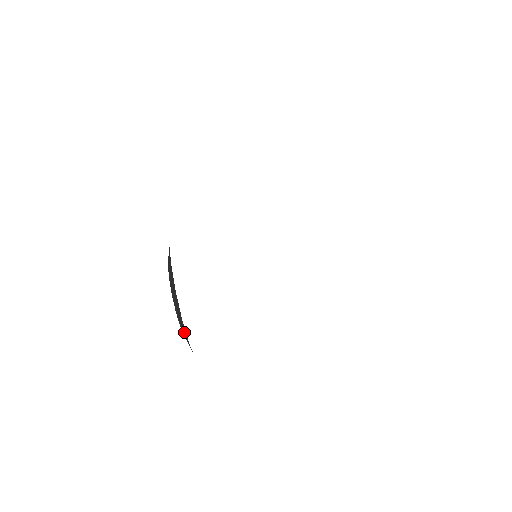
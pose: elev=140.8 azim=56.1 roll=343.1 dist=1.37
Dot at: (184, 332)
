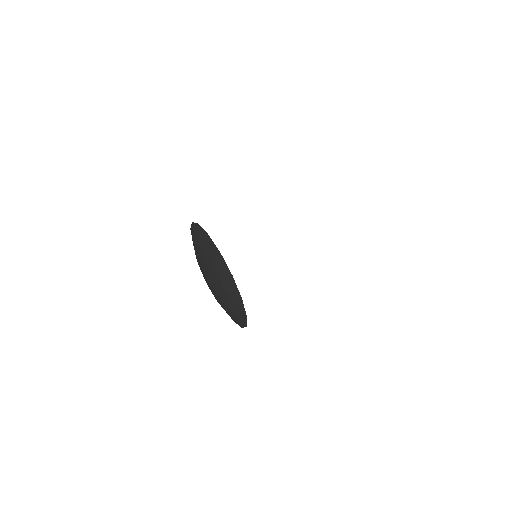
Dot at: (234, 292)
